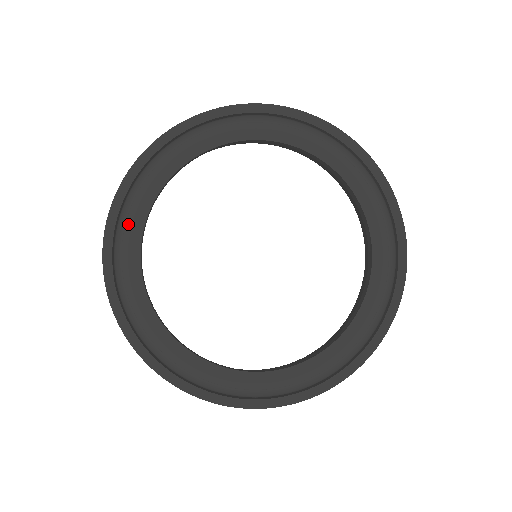
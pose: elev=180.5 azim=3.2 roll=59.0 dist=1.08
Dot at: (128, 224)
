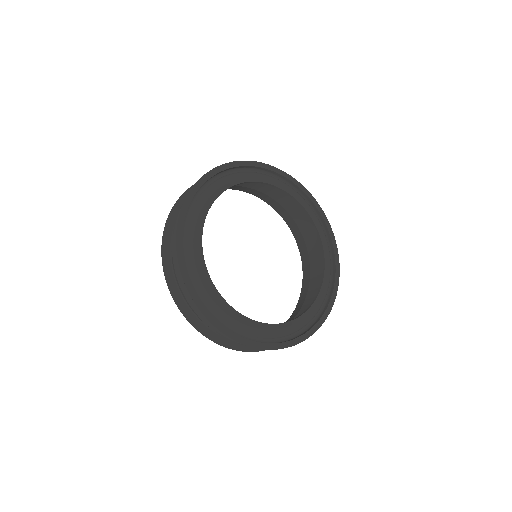
Dot at: (196, 273)
